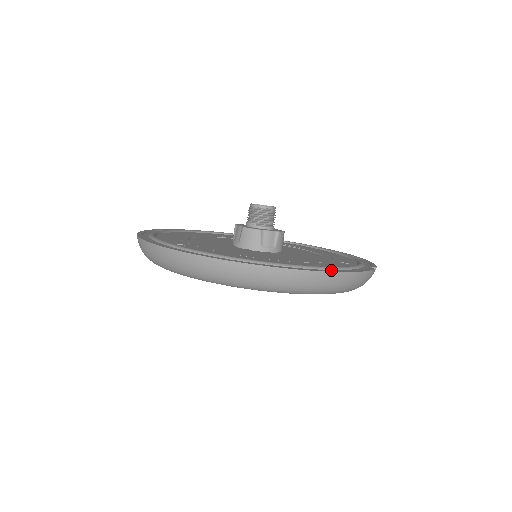
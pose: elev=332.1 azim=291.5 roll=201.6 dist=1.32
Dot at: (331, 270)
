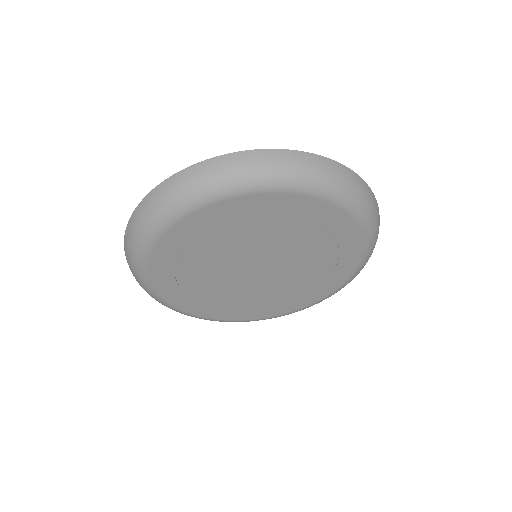
Dot at: occluded
